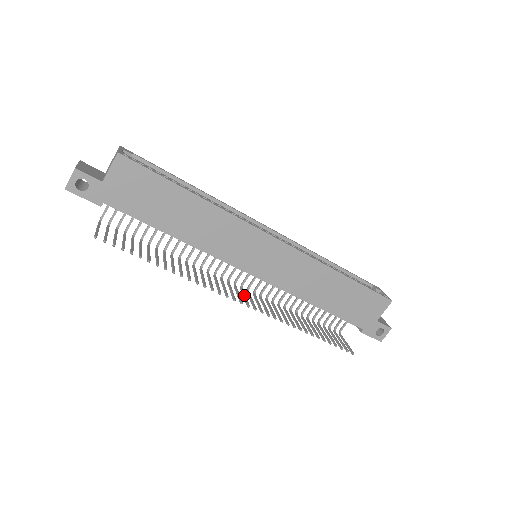
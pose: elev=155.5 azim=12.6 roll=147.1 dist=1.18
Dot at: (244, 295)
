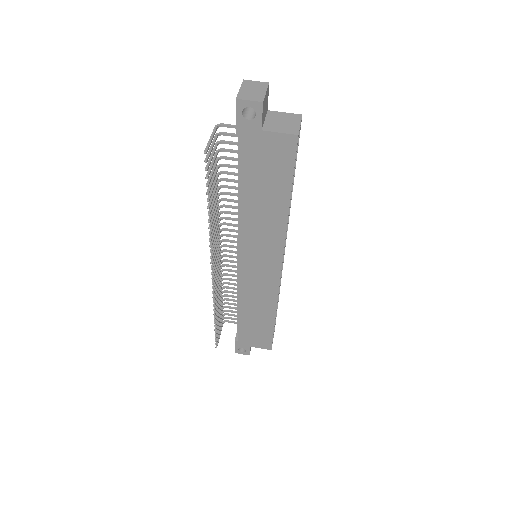
Dot at: occluded
